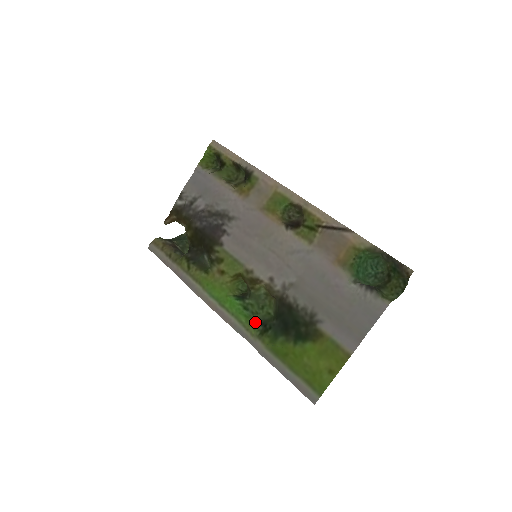
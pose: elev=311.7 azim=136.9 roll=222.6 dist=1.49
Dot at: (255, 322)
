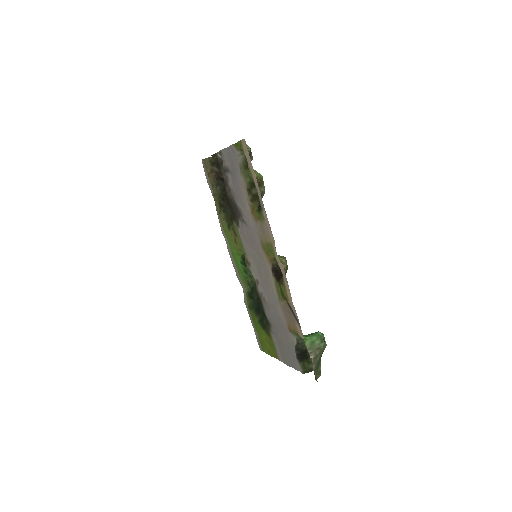
Dot at: (249, 283)
